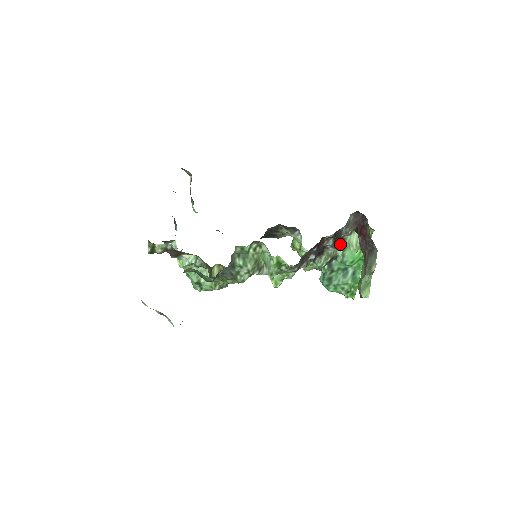
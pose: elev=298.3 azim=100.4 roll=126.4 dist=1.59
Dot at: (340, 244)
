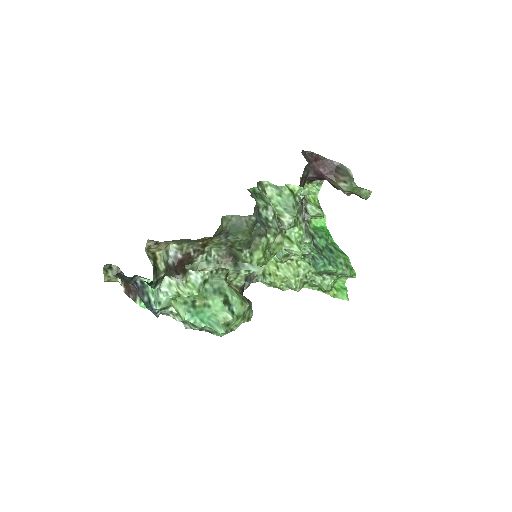
Dot at: (306, 224)
